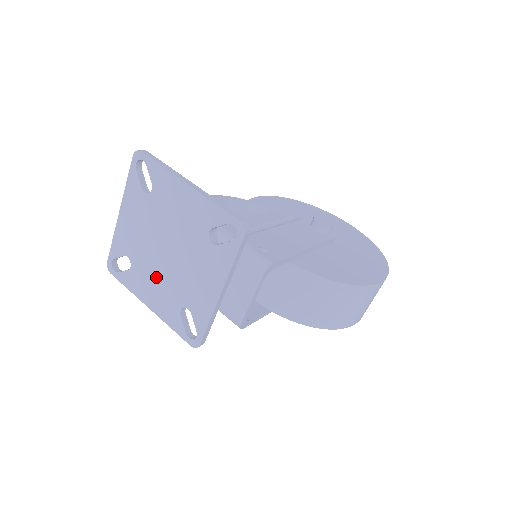
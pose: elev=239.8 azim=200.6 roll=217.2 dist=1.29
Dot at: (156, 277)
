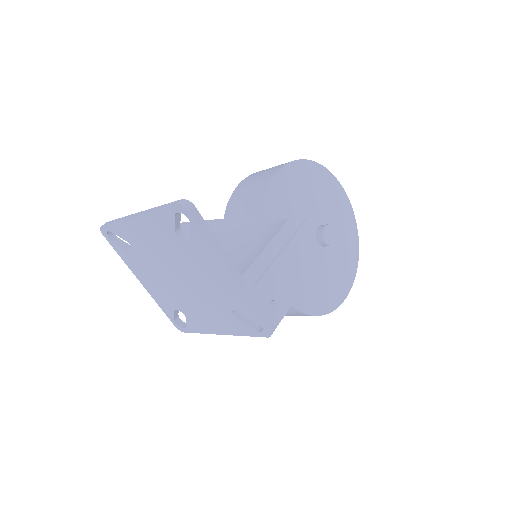
Dot at: (160, 280)
